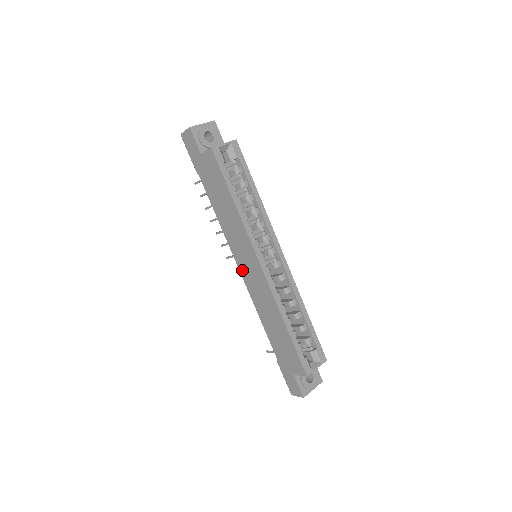
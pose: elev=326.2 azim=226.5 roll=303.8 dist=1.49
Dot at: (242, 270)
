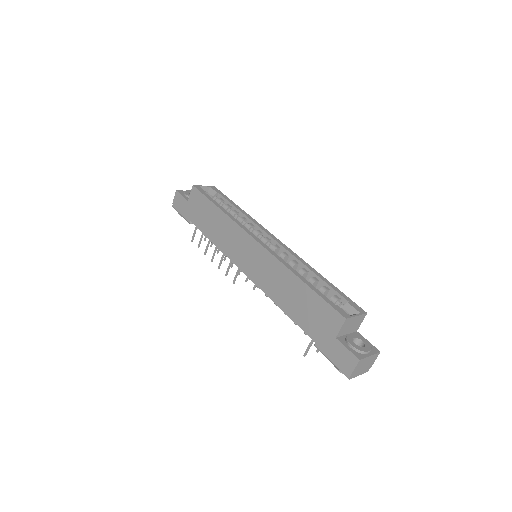
Dot at: (246, 269)
